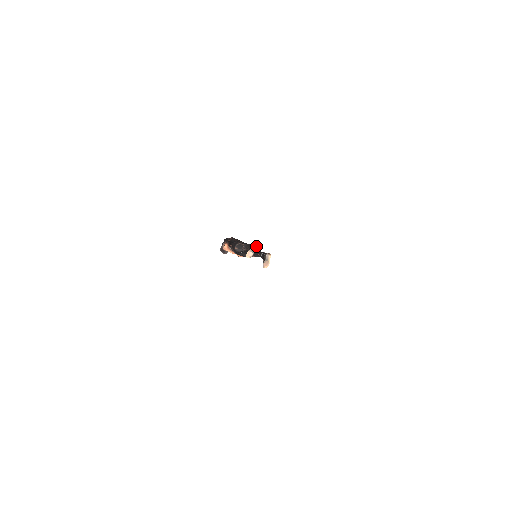
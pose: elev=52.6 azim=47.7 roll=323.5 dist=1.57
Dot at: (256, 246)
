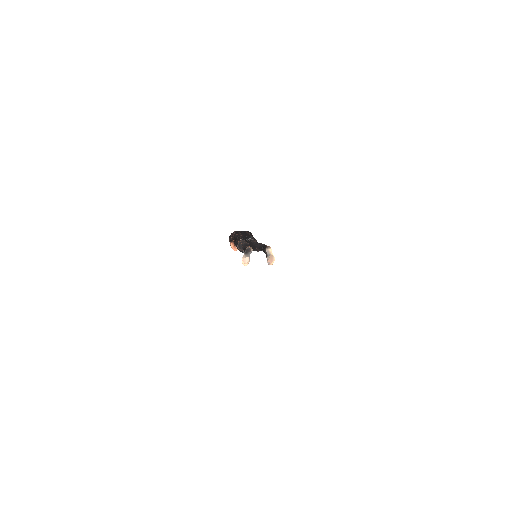
Dot at: (248, 248)
